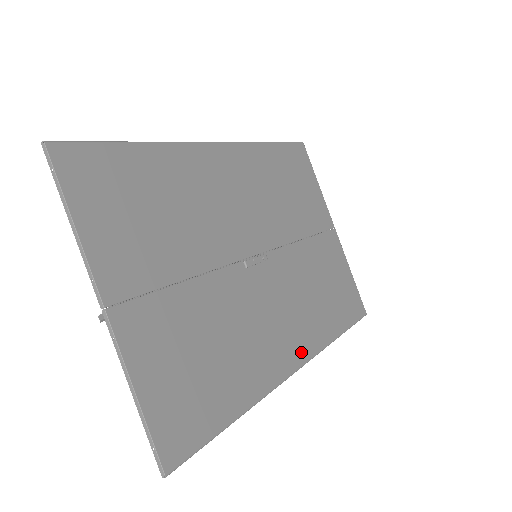
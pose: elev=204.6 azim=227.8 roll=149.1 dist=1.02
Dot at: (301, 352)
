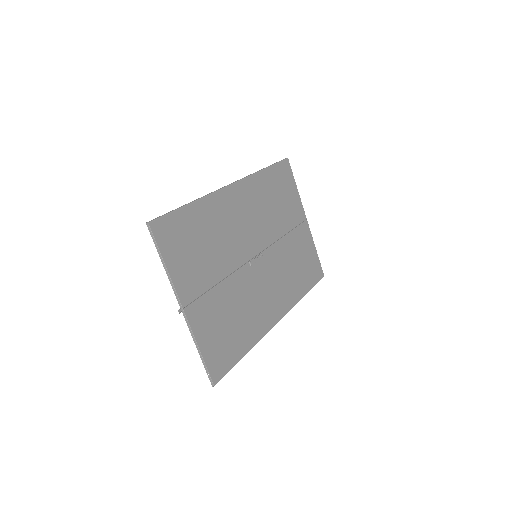
Dot at: (281, 311)
